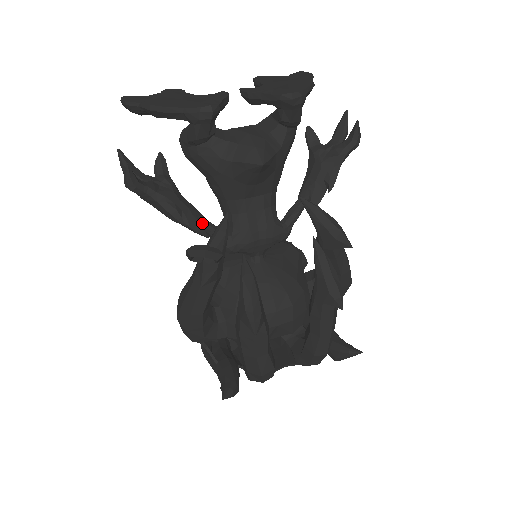
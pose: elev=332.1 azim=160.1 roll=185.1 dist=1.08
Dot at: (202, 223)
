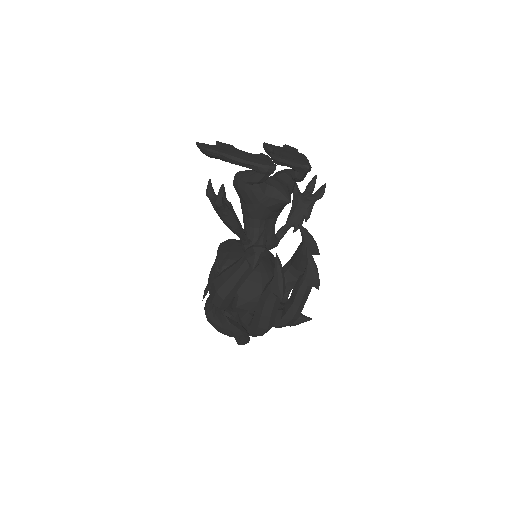
Dot at: (242, 231)
